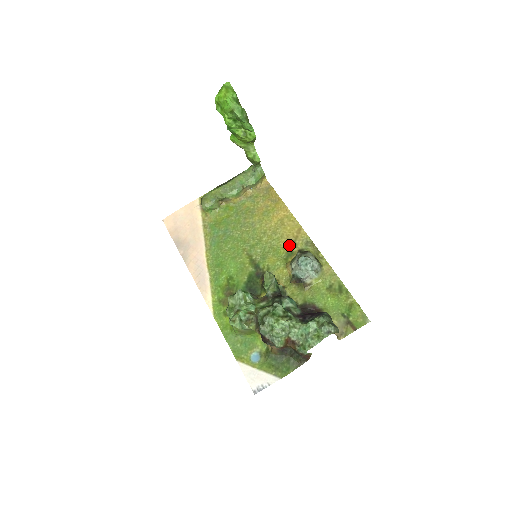
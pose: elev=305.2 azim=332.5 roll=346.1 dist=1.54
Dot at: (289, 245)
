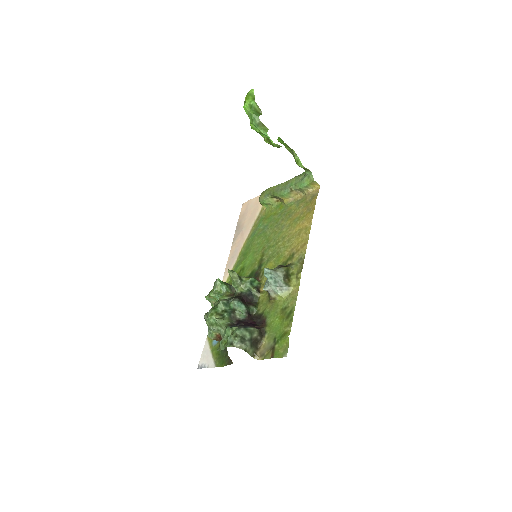
Dot at: (289, 256)
